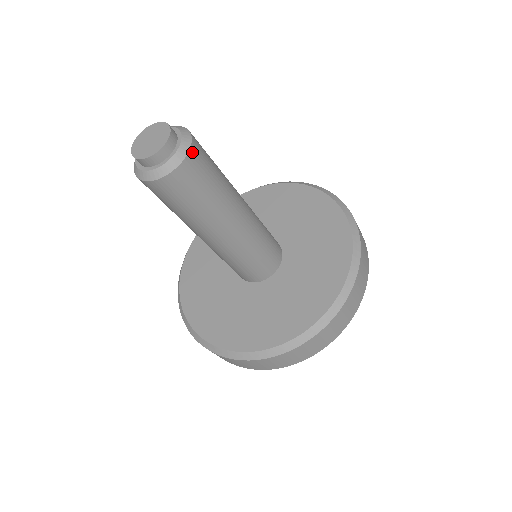
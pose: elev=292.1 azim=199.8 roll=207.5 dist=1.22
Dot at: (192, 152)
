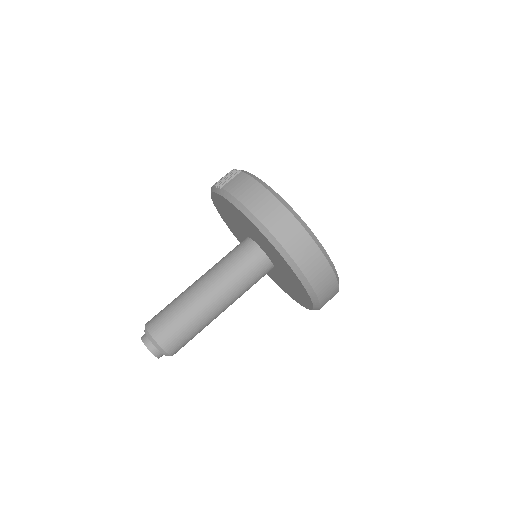
Dot at: (165, 347)
